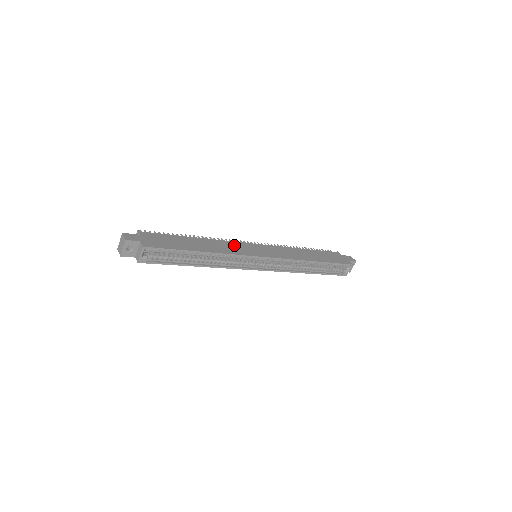
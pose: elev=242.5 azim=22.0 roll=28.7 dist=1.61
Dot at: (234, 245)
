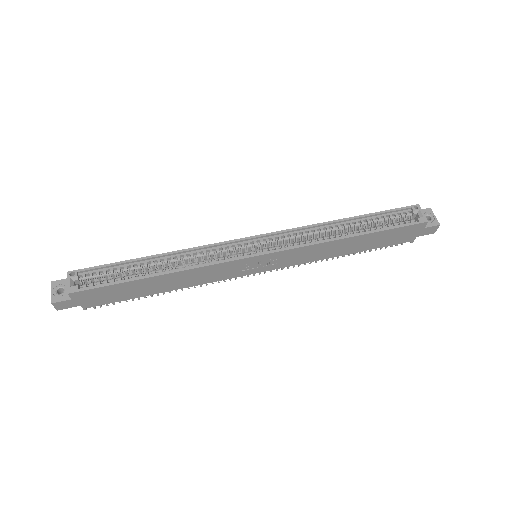
Dot at: occluded
